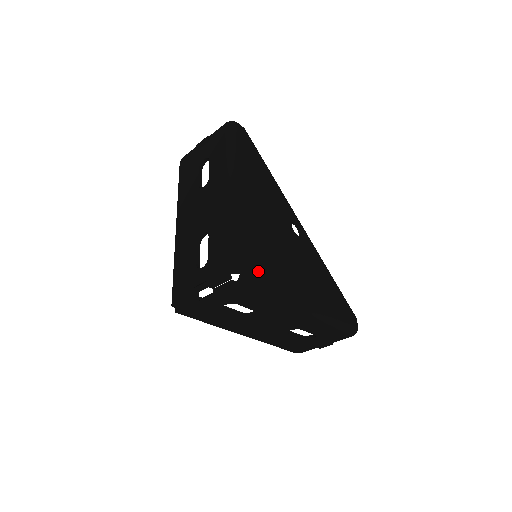
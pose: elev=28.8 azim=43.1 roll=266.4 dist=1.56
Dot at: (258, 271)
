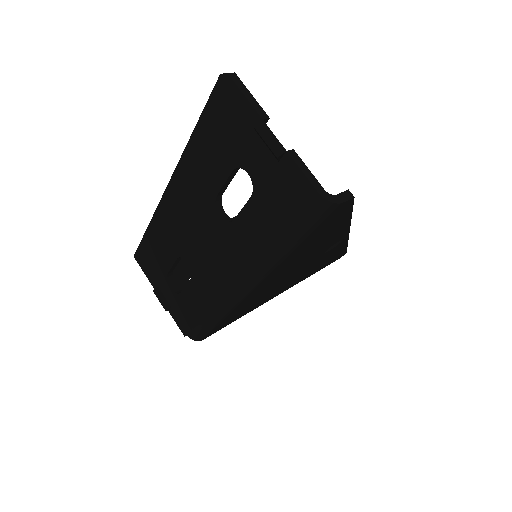
Dot at: (226, 324)
